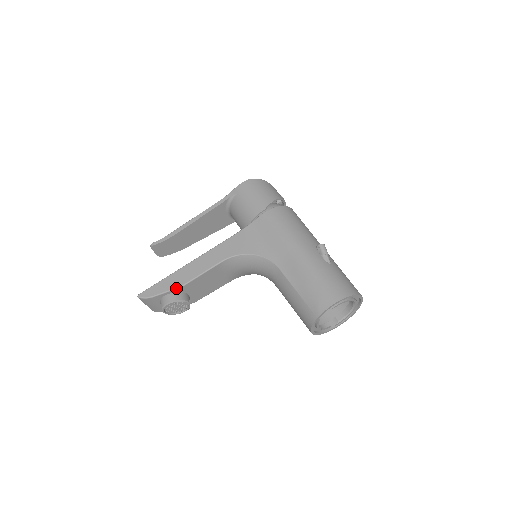
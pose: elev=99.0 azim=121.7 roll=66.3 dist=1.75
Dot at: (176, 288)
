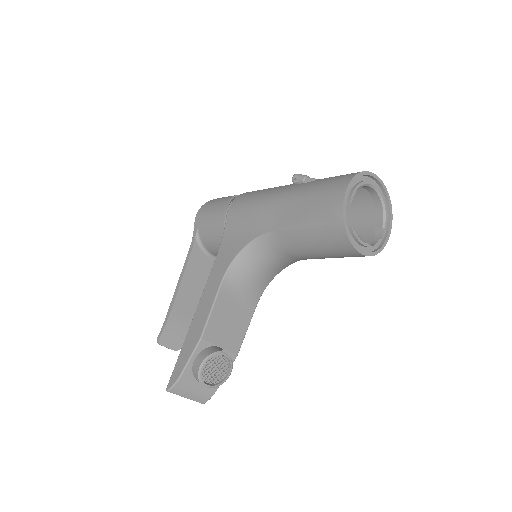
Dot at: (196, 345)
